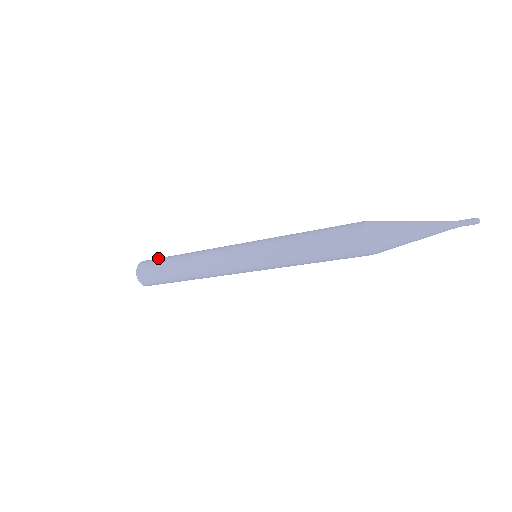
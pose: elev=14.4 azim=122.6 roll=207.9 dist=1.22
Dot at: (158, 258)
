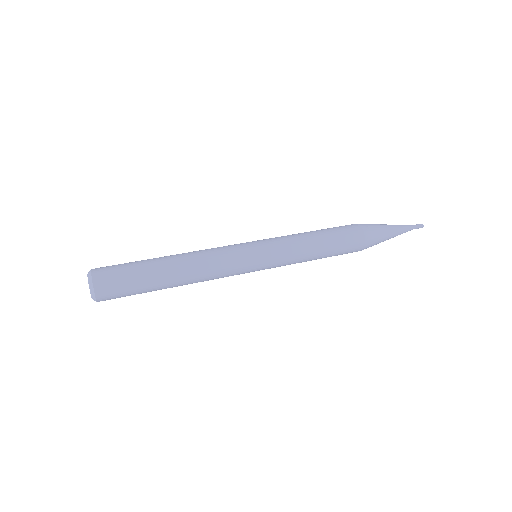
Dot at: (123, 275)
